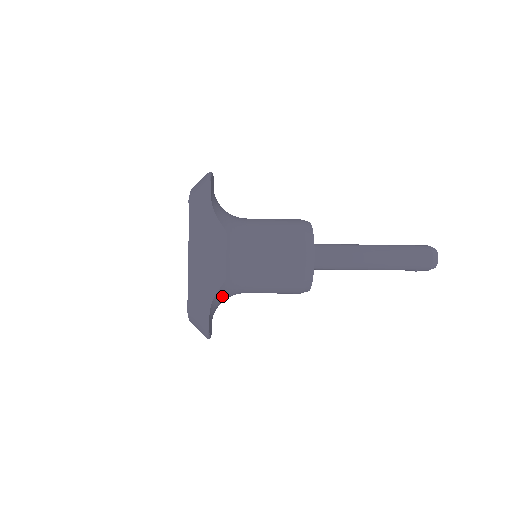
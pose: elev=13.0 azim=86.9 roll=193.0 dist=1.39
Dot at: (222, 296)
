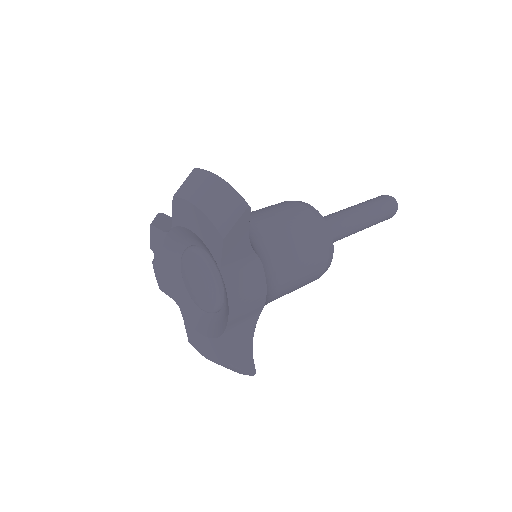
Dot at: occluded
